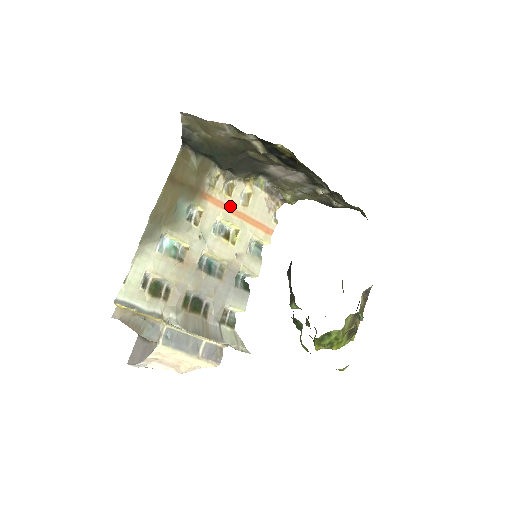
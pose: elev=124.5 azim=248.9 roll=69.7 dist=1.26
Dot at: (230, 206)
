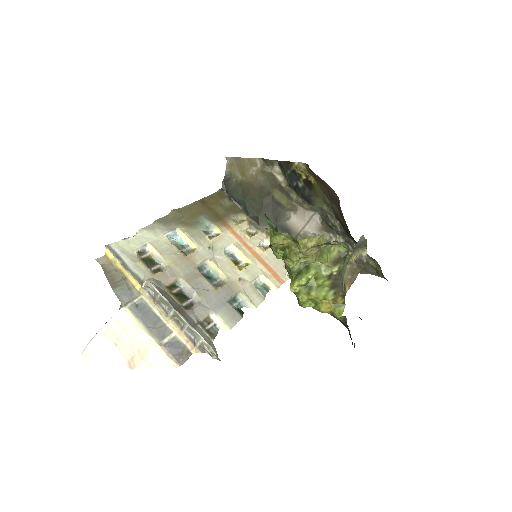
Dot at: (247, 243)
